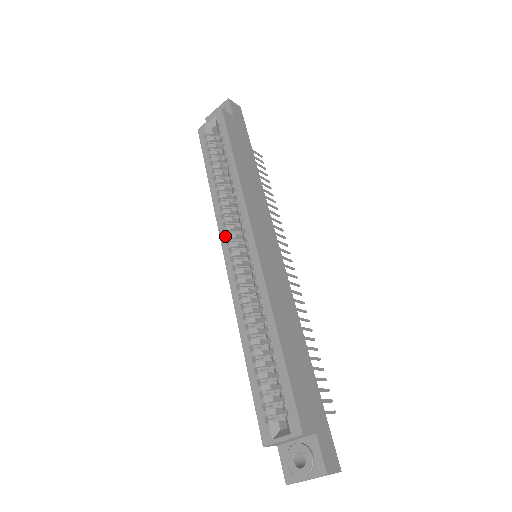
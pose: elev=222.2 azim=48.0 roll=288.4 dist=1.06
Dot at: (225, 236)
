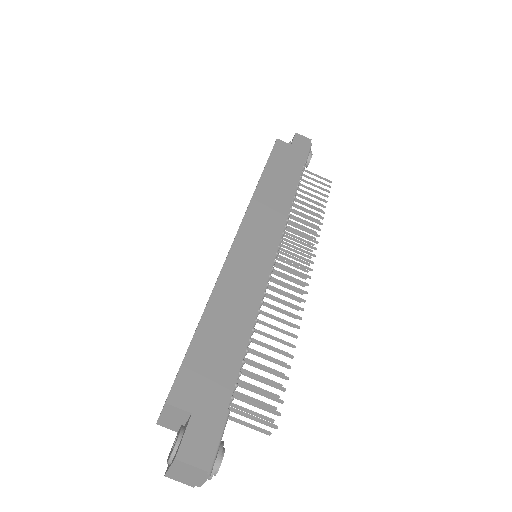
Dot at: occluded
